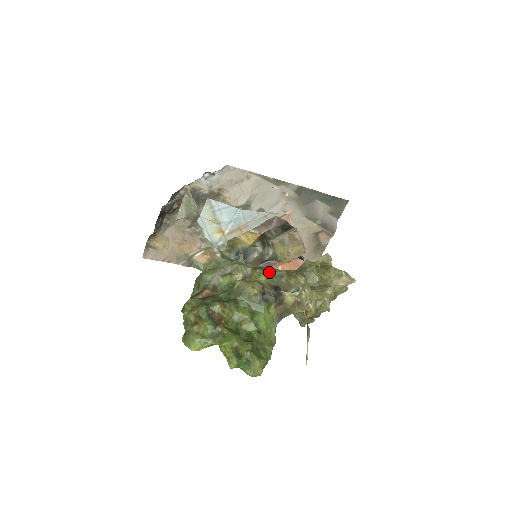
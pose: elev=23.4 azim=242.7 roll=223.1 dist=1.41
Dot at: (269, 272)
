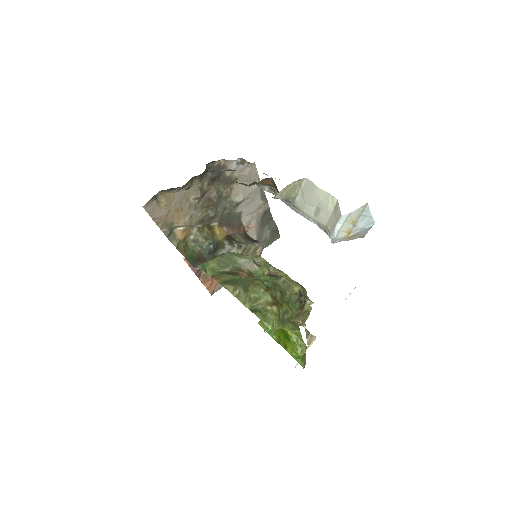
Dot at: occluded
